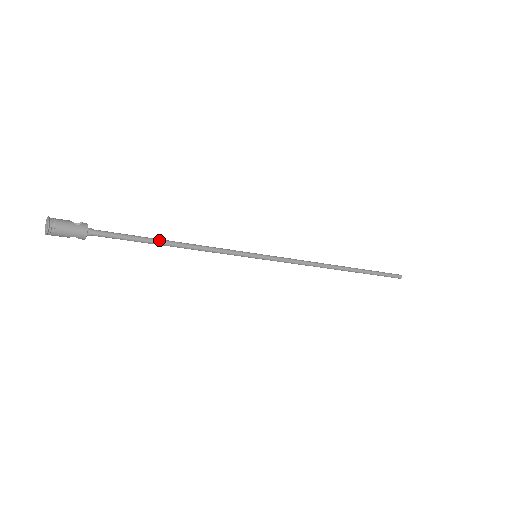
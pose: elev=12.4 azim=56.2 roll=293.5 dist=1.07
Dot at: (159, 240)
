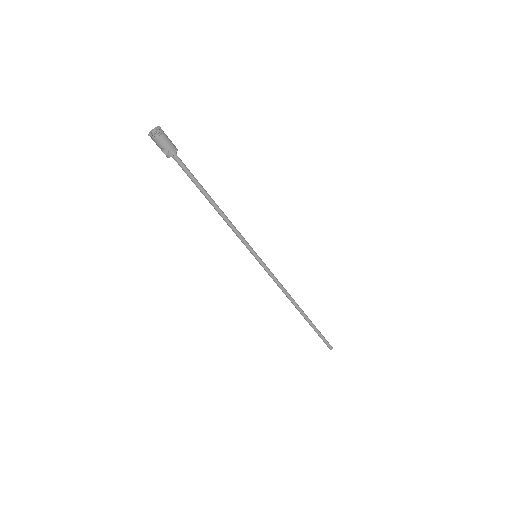
Dot at: (209, 195)
